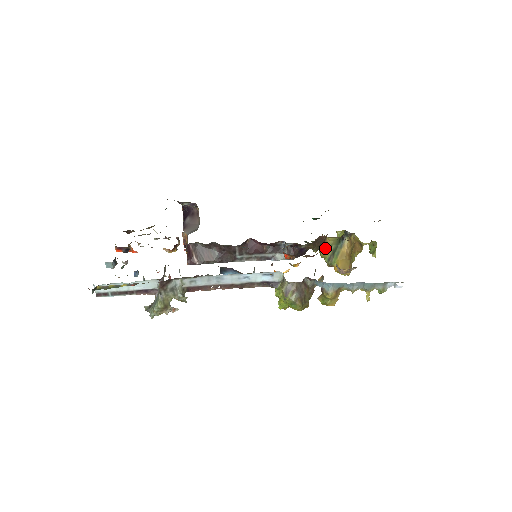
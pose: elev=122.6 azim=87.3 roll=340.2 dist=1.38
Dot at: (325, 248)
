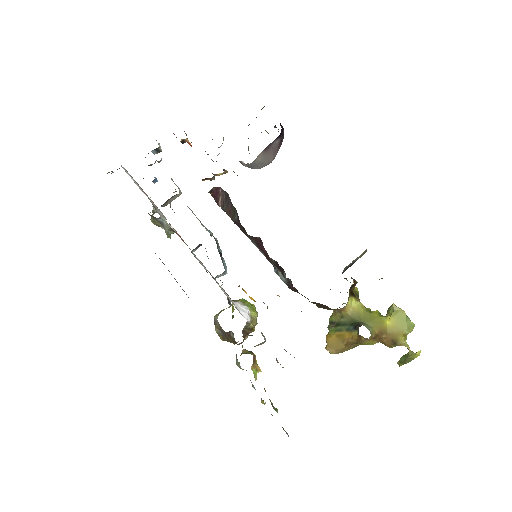
Dot at: (339, 311)
